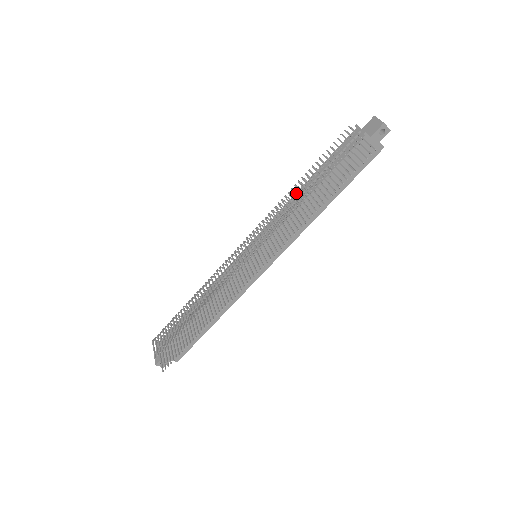
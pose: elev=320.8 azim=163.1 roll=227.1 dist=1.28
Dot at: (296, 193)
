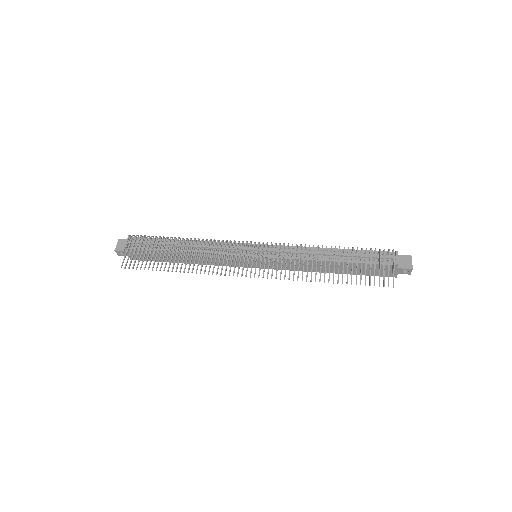
Dot at: (321, 248)
